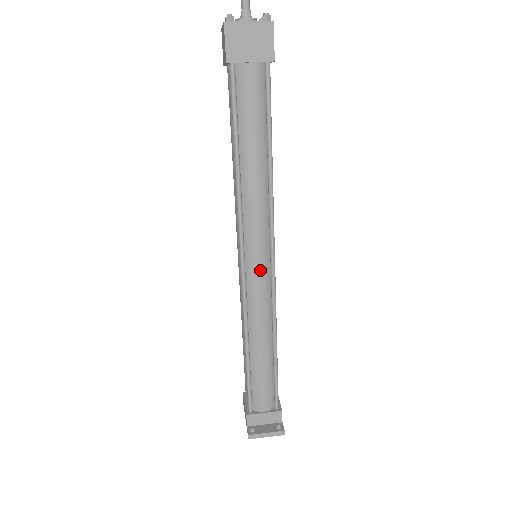
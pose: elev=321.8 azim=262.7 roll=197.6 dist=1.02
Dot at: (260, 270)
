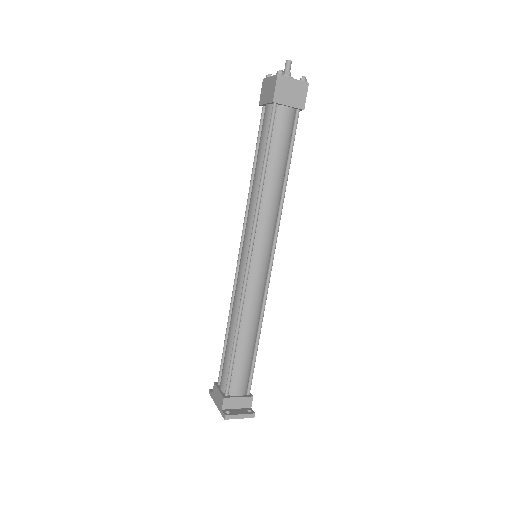
Dot at: (262, 266)
